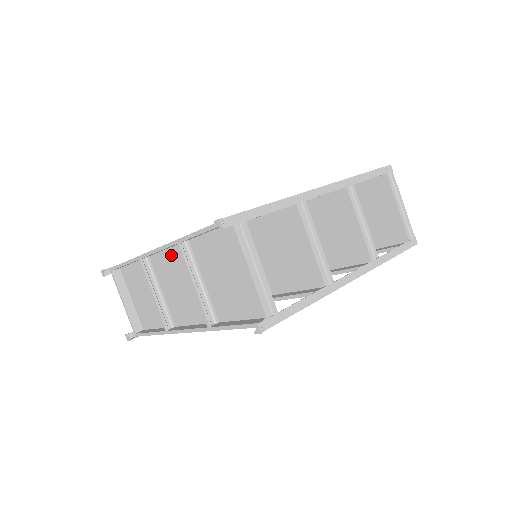
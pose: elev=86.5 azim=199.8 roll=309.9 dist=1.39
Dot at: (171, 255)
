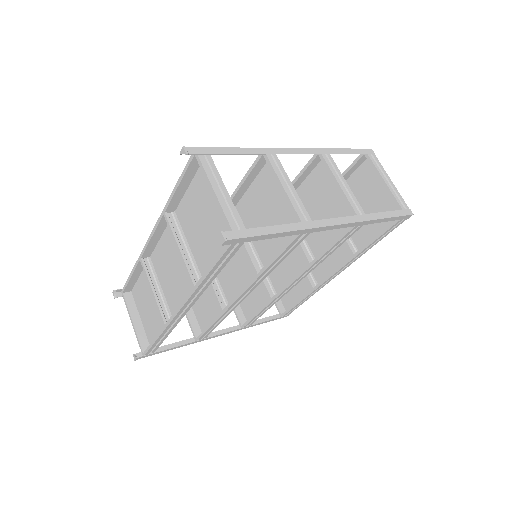
Dot at: (165, 240)
